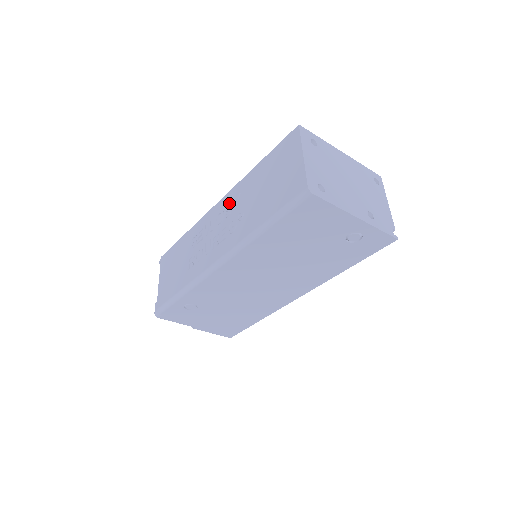
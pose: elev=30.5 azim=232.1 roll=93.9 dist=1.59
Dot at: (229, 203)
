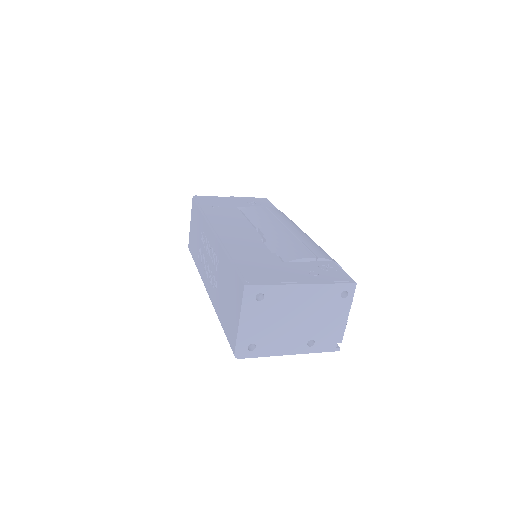
Dot at: (214, 255)
